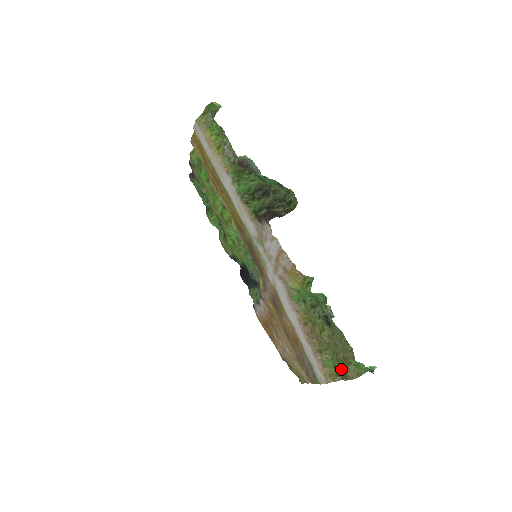
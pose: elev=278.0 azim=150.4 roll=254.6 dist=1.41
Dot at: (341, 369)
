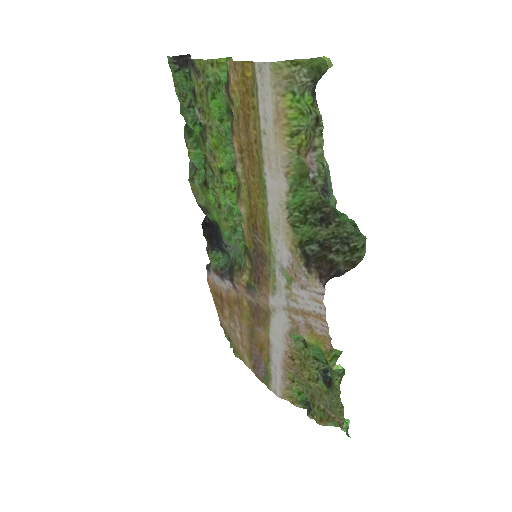
Dot at: (306, 398)
